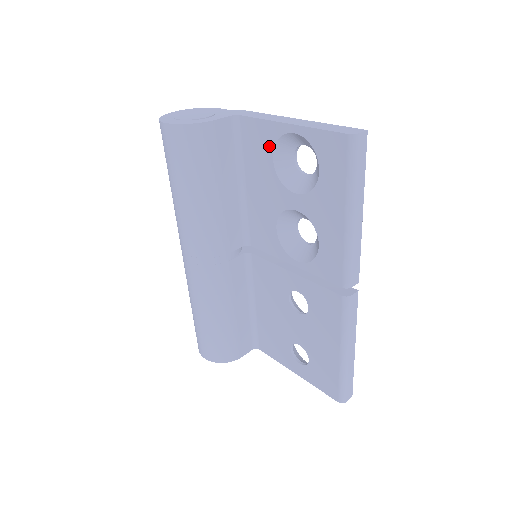
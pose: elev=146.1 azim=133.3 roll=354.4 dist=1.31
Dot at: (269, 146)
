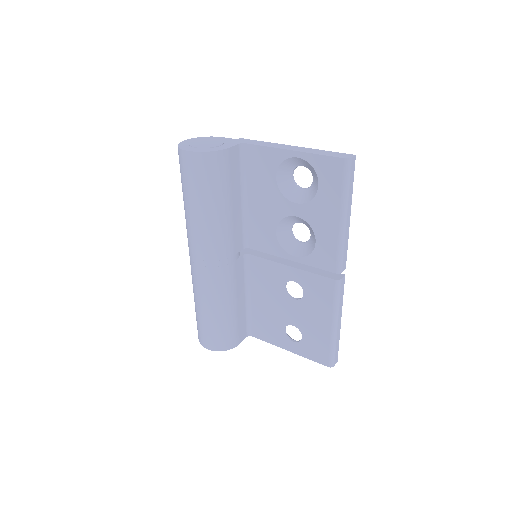
Dot at: (273, 167)
